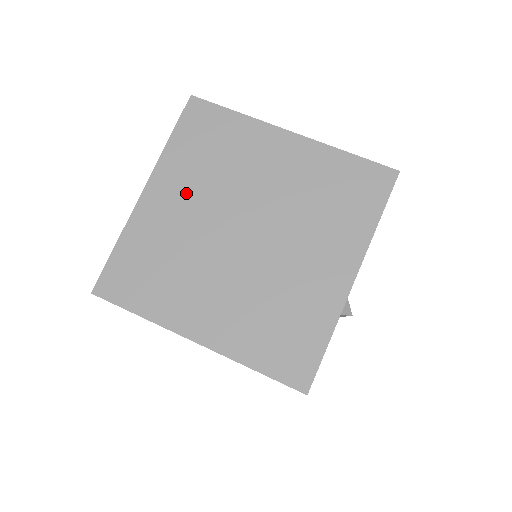
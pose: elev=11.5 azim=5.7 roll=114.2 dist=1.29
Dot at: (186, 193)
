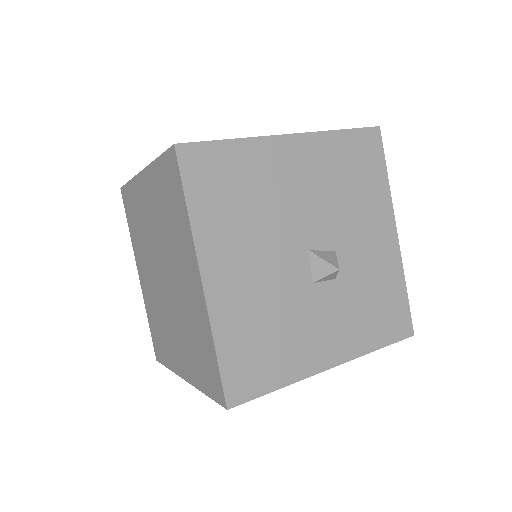
Dot at: (144, 264)
